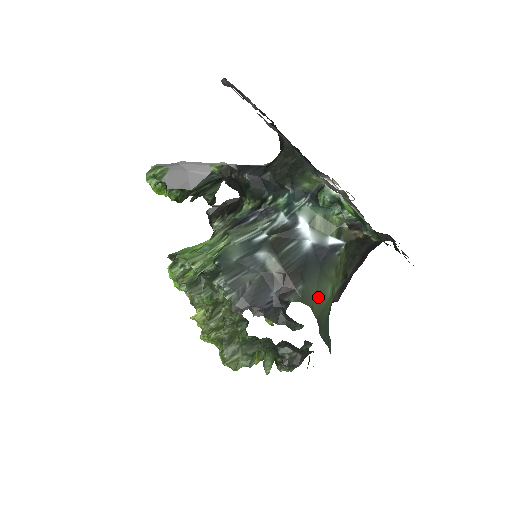
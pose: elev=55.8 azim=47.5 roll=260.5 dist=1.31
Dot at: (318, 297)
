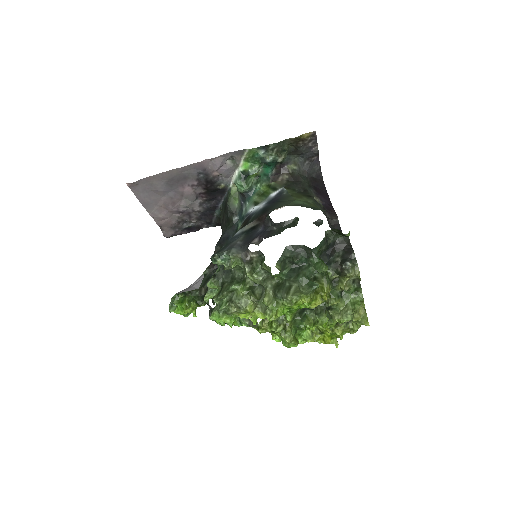
Dot at: (290, 204)
